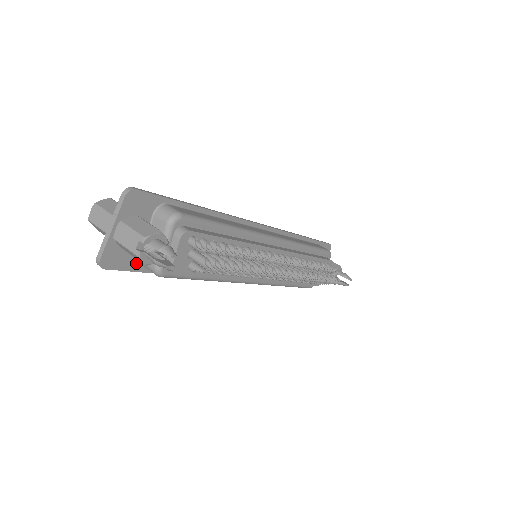
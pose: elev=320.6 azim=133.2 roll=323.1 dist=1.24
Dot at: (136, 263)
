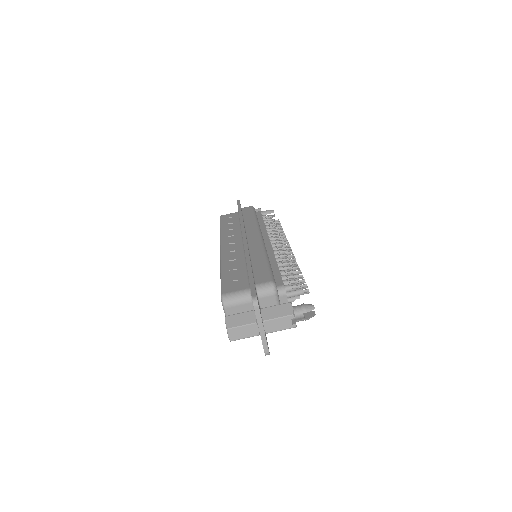
Dot at: occluded
